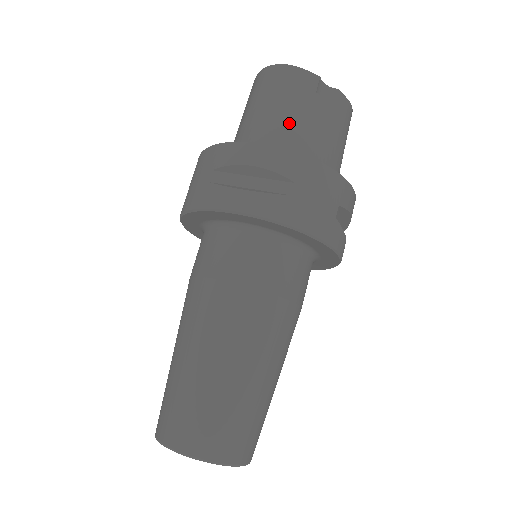
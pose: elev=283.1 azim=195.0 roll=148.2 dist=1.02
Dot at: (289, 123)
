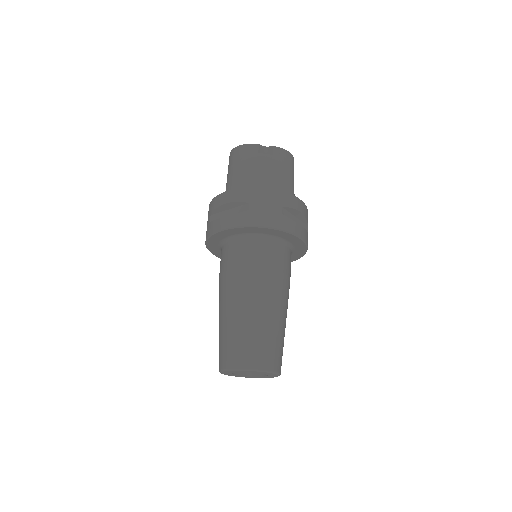
Dot at: (246, 175)
